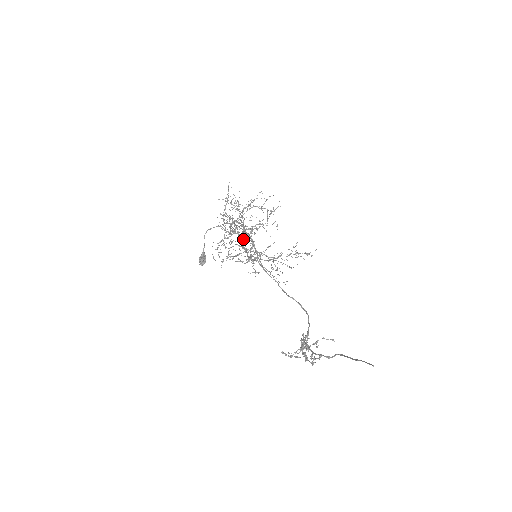
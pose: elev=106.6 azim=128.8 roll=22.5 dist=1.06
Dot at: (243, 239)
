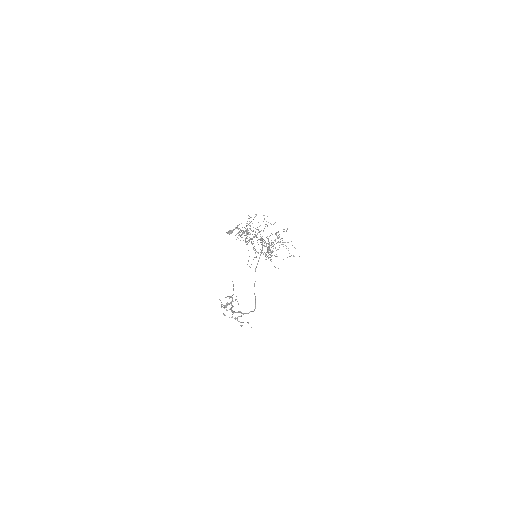
Dot at: (257, 242)
